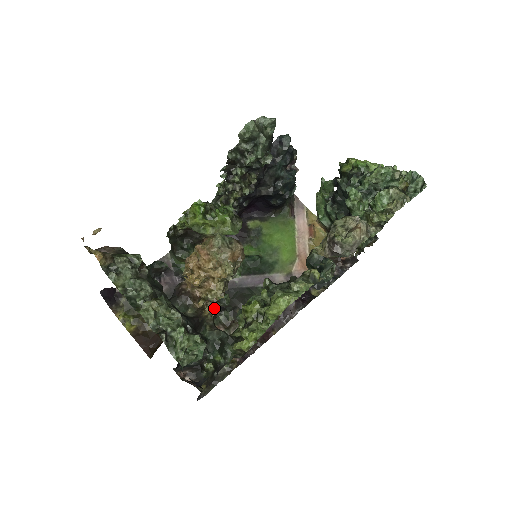
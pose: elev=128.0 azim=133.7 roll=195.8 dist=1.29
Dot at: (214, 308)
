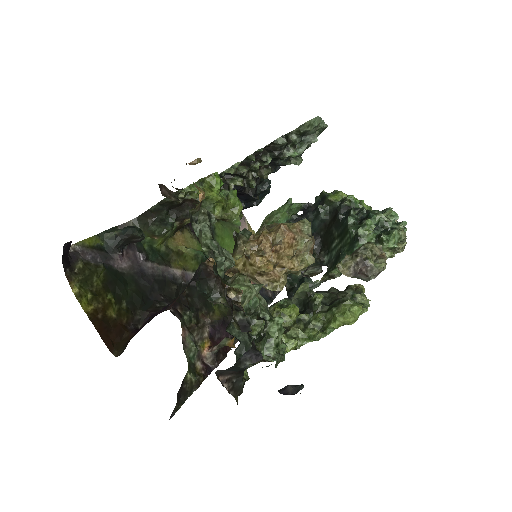
Dot at: (213, 304)
